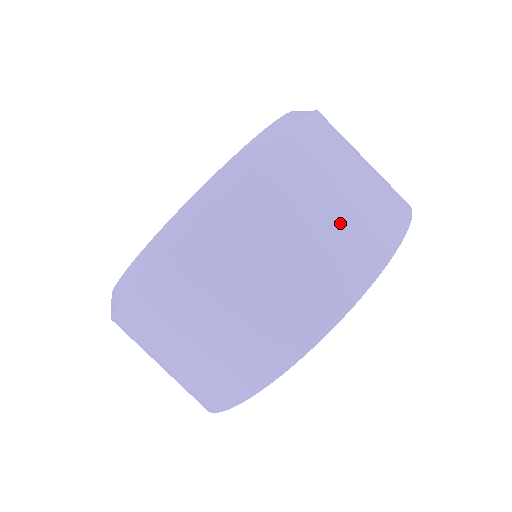
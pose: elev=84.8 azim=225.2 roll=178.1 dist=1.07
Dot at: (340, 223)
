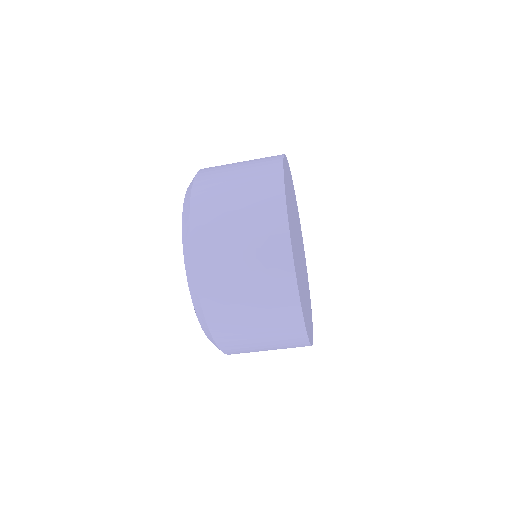
Dot at: (263, 311)
